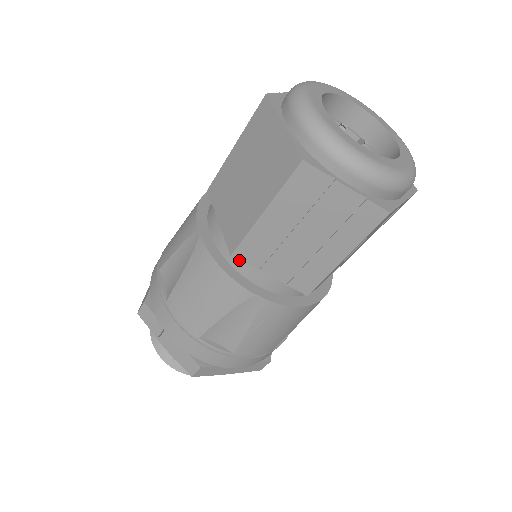
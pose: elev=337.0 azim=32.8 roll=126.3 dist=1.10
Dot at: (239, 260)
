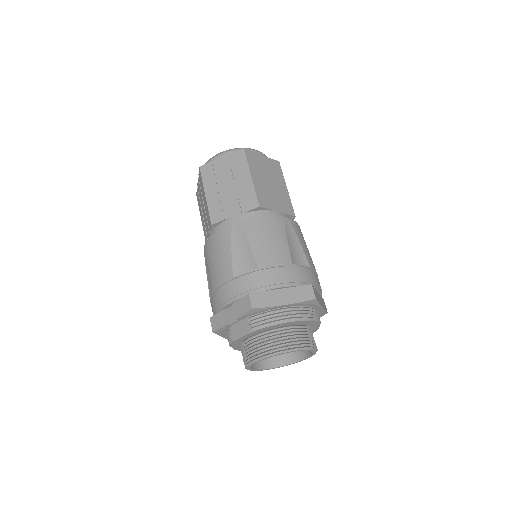
Dot at: (216, 223)
